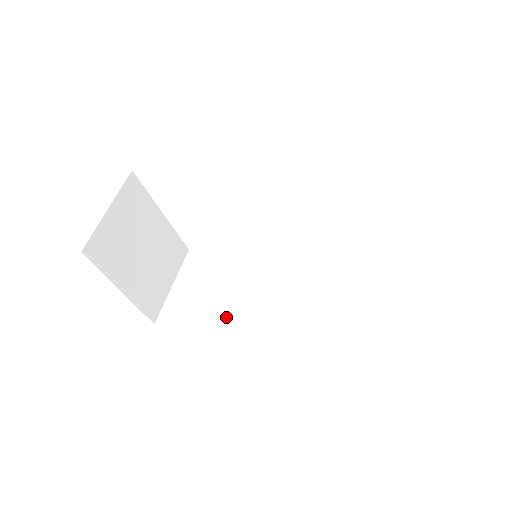
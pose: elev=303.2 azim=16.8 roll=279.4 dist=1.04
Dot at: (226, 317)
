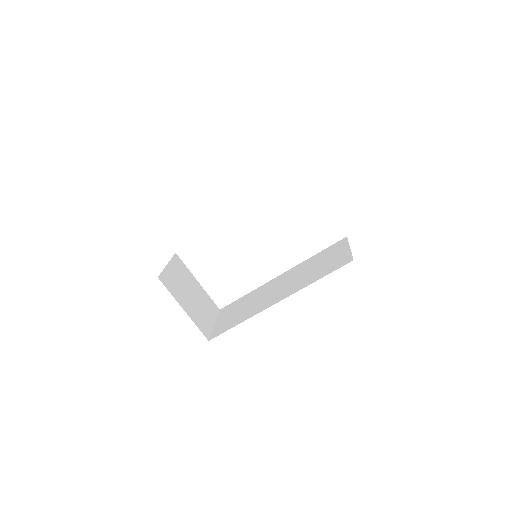
Dot at: (253, 311)
